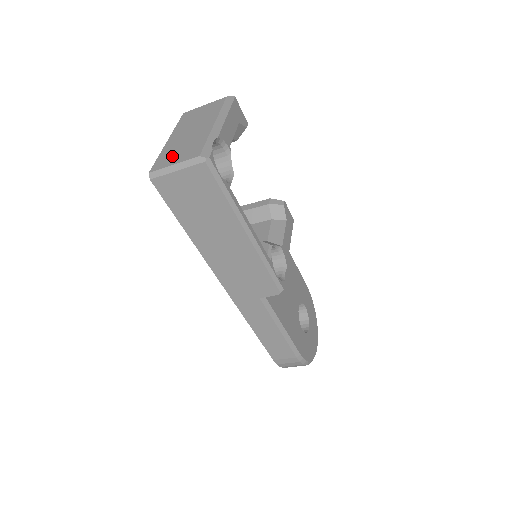
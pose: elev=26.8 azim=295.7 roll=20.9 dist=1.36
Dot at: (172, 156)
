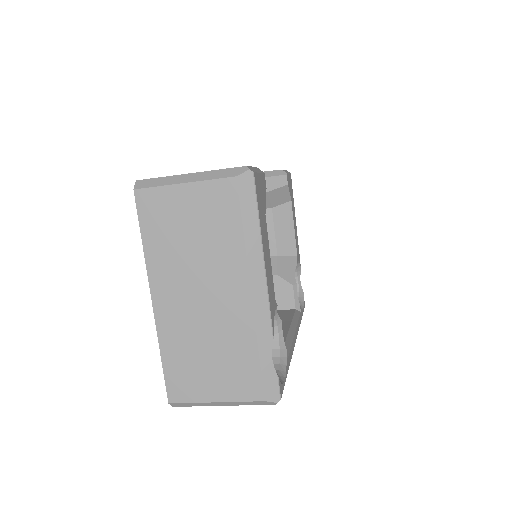
Dot at: (198, 373)
